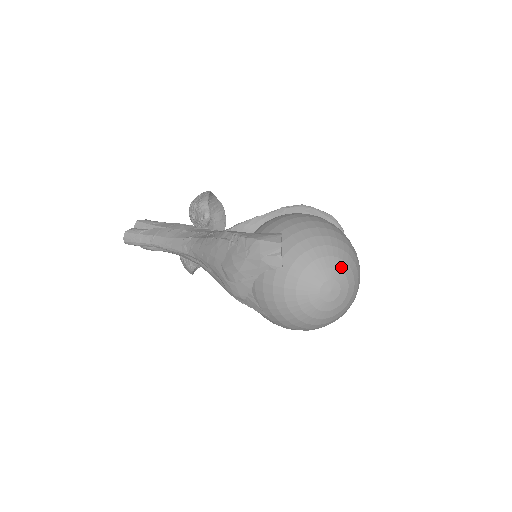
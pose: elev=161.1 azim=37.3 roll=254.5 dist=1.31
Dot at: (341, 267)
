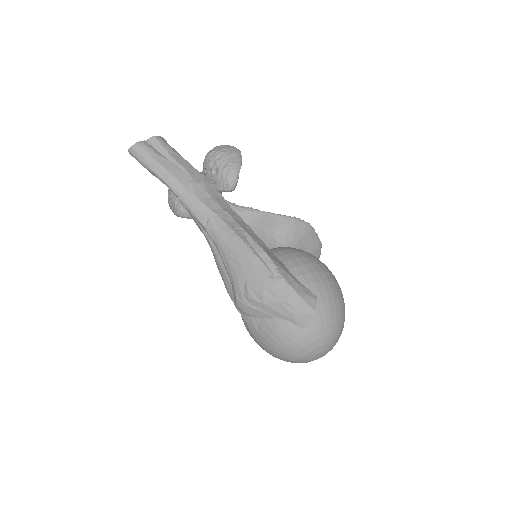
Dot at: (336, 342)
